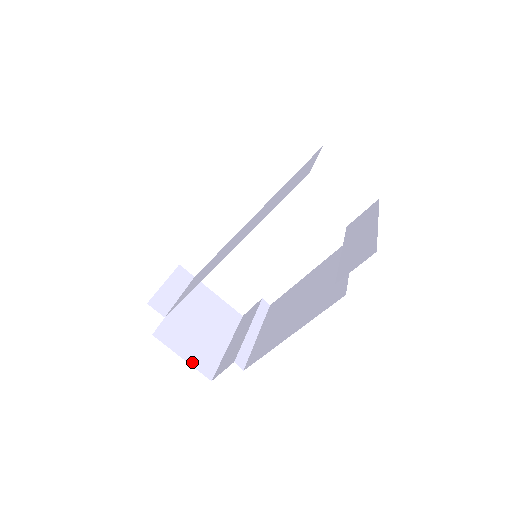
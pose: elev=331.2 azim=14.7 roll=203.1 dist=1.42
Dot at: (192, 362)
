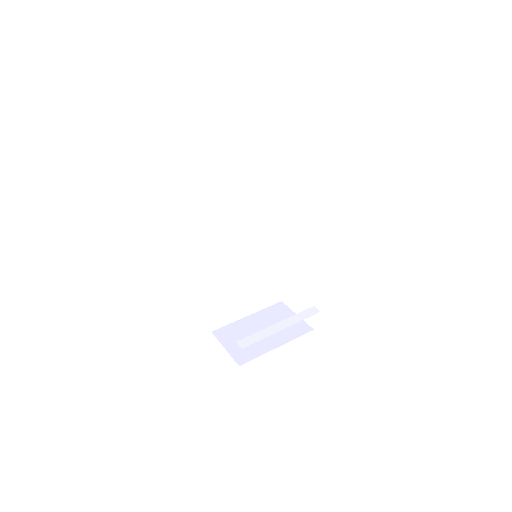
Dot at: (231, 352)
